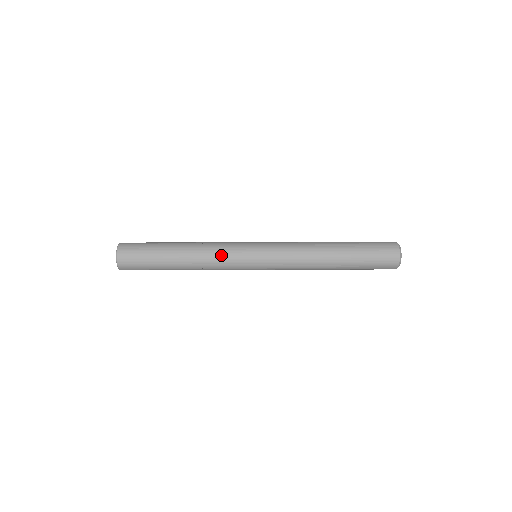
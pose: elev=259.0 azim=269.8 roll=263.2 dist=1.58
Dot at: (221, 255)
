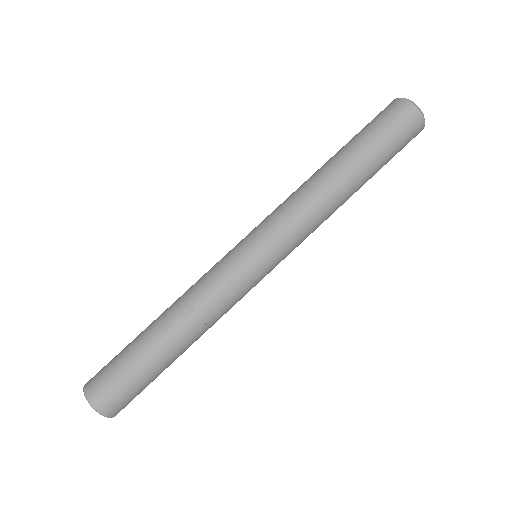
Dot at: (213, 288)
